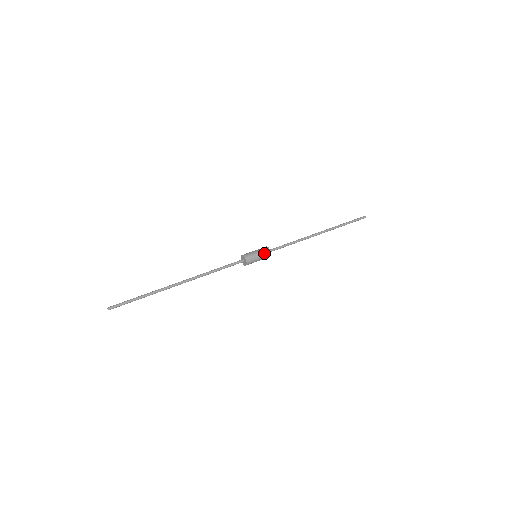
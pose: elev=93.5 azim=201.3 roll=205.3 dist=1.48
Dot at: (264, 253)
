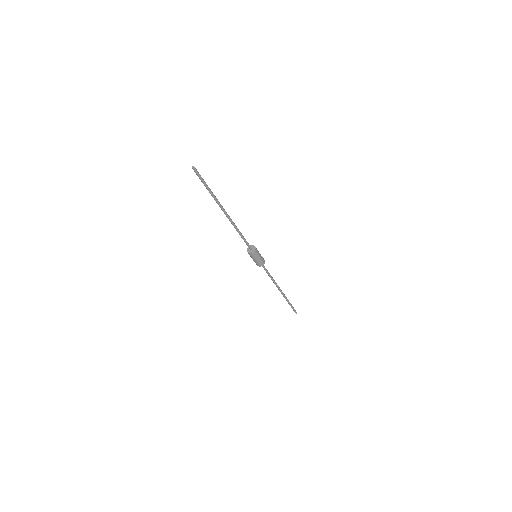
Dot at: (262, 261)
